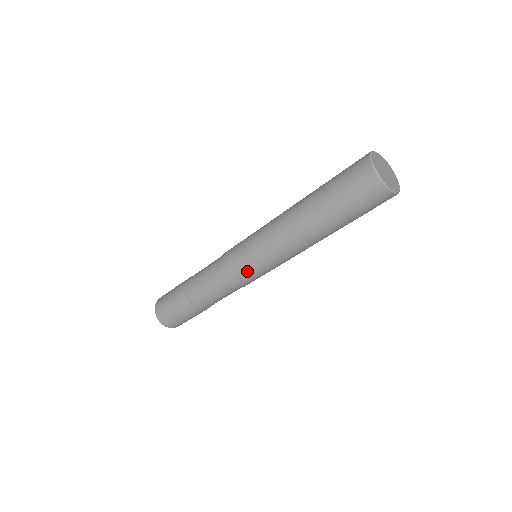
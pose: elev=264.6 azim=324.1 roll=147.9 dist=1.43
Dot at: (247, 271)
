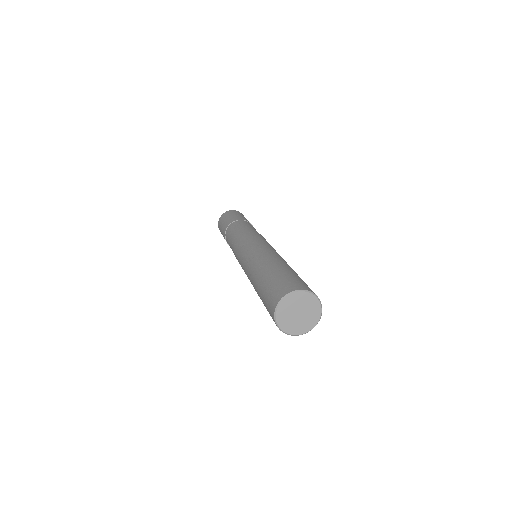
Dot at: occluded
